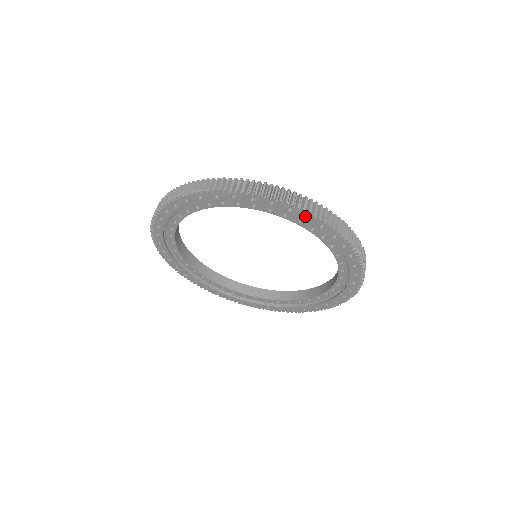
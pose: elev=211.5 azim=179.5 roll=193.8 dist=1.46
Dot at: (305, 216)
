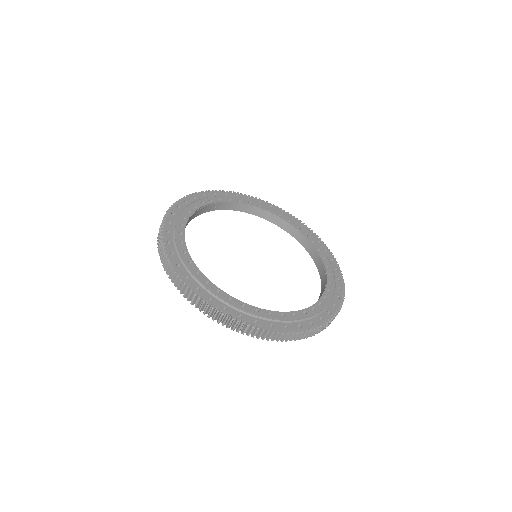
Dot at: occluded
